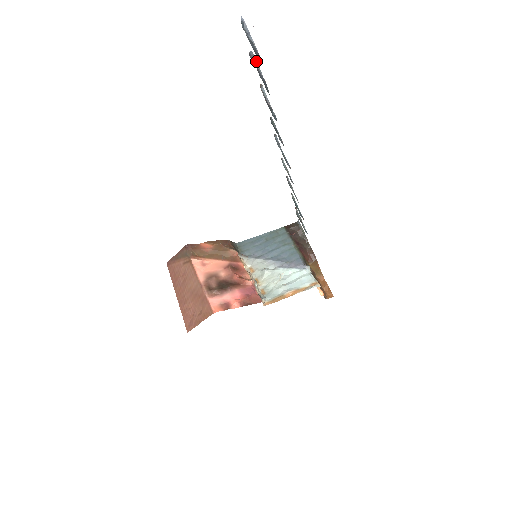
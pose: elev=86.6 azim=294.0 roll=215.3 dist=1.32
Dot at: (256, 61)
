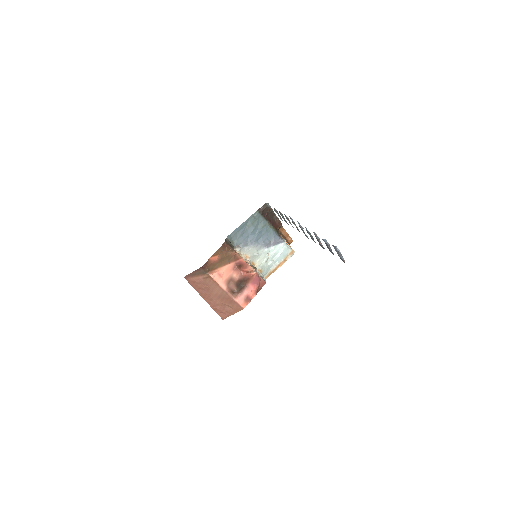
Dot at: (330, 247)
